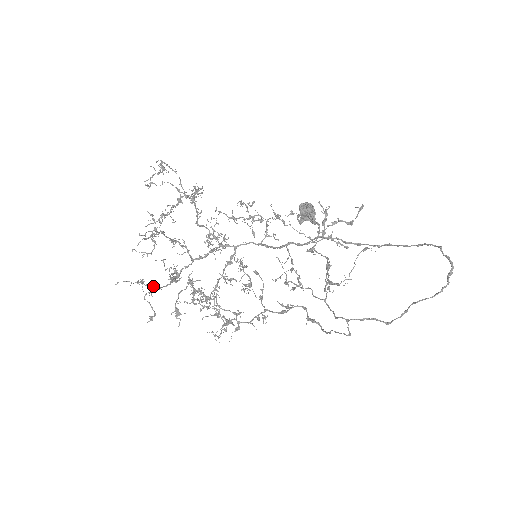
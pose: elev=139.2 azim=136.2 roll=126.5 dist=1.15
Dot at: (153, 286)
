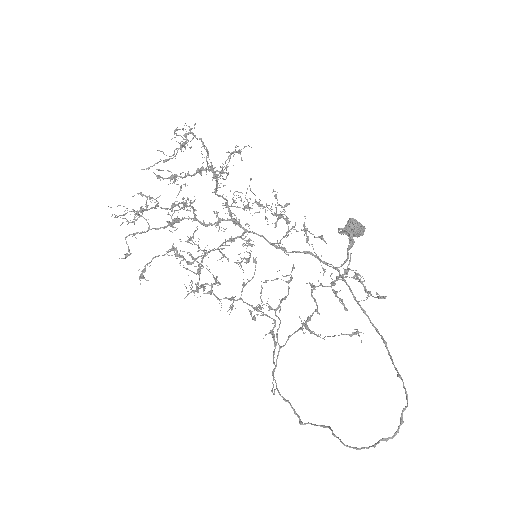
Dot at: occluded
